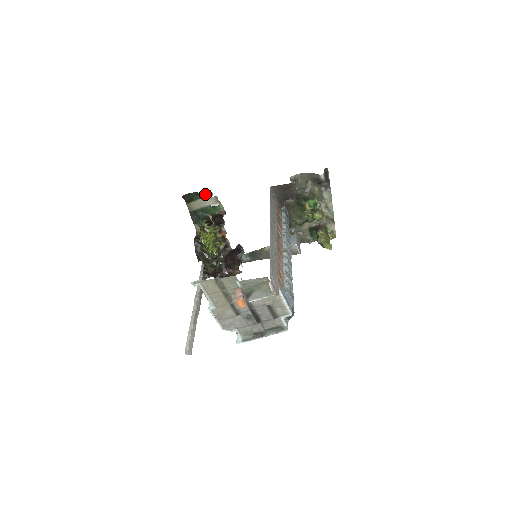
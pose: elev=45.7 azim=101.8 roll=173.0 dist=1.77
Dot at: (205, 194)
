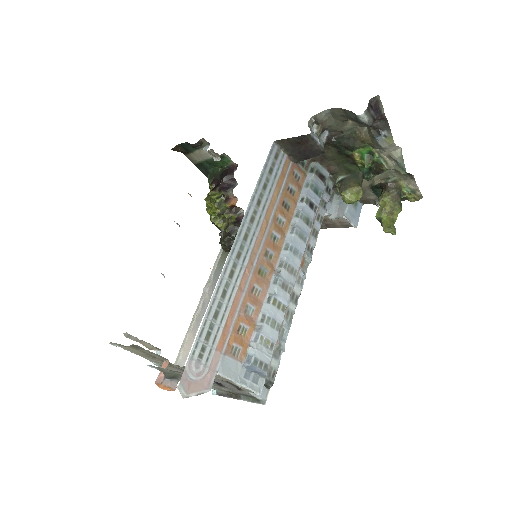
Dot at: (199, 145)
